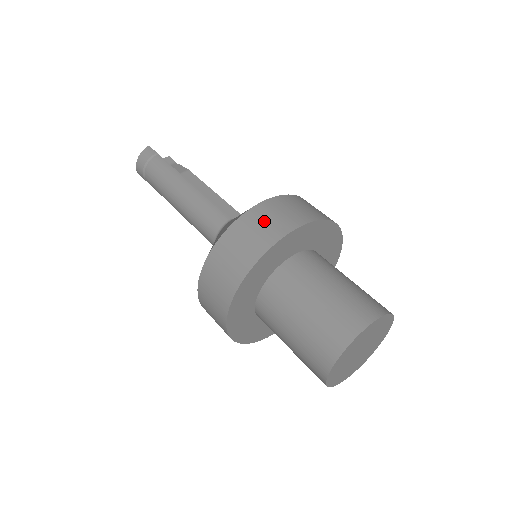
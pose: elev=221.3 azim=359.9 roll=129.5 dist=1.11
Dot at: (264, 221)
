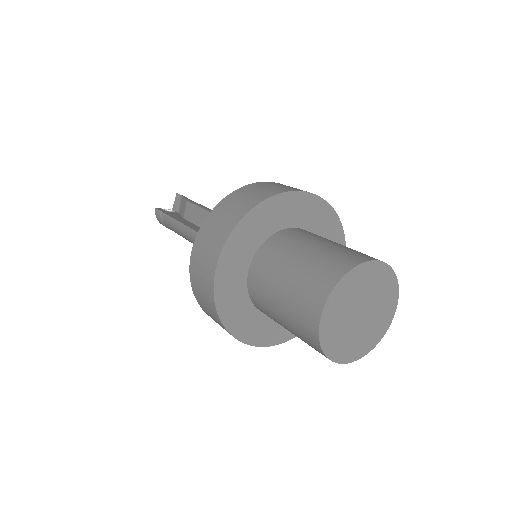
Dot at: (199, 272)
